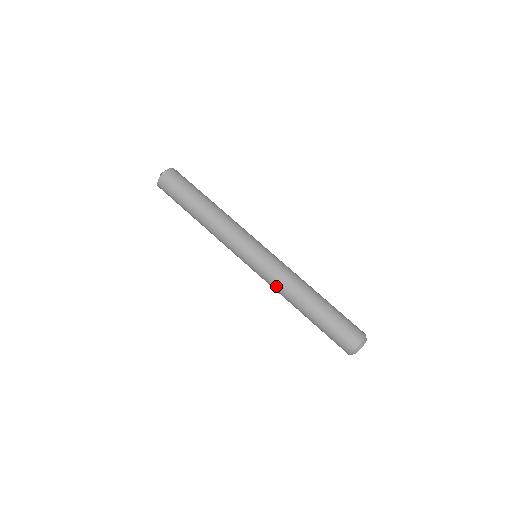
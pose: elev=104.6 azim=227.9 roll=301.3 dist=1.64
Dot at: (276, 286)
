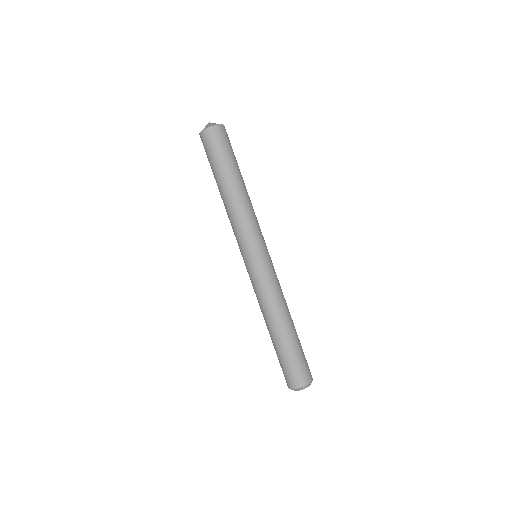
Dot at: (266, 293)
